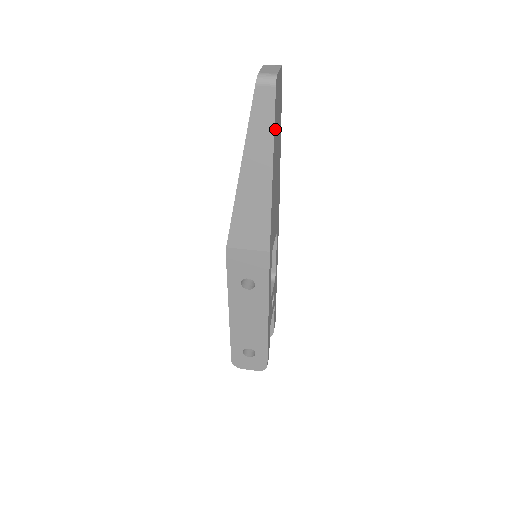
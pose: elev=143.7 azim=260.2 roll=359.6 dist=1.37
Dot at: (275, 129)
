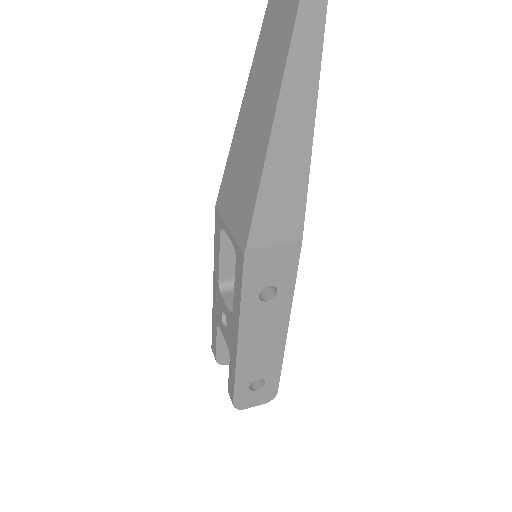
Dot at: occluded
